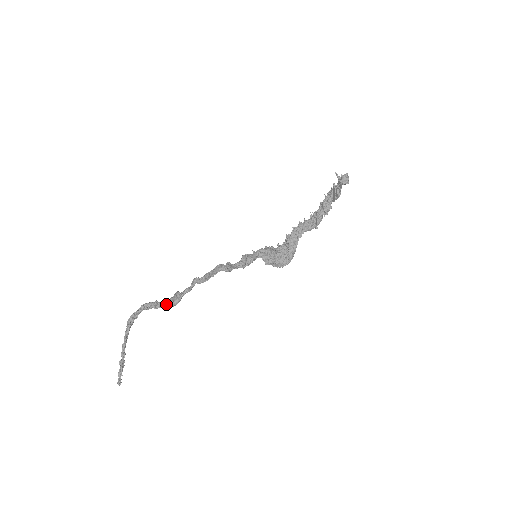
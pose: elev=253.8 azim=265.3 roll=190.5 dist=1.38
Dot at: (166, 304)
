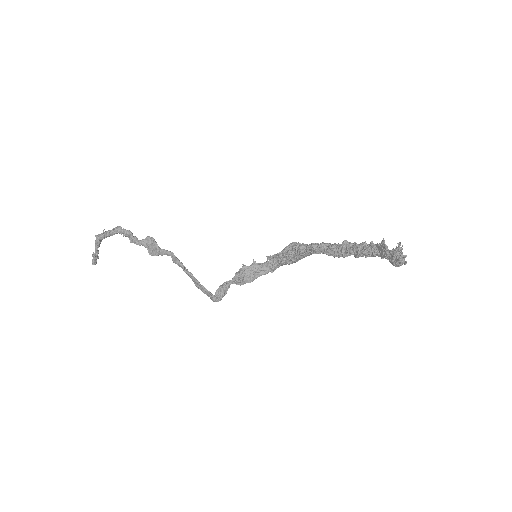
Dot at: (143, 245)
